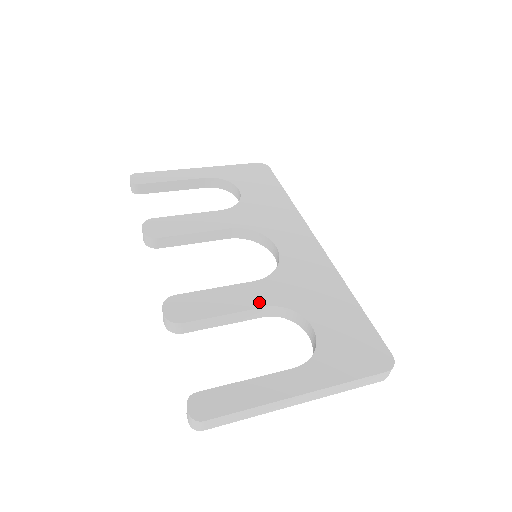
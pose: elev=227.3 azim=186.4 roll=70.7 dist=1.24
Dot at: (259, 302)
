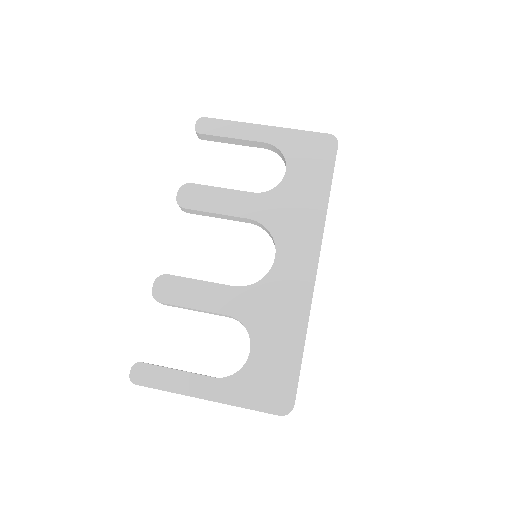
Dot at: (224, 309)
